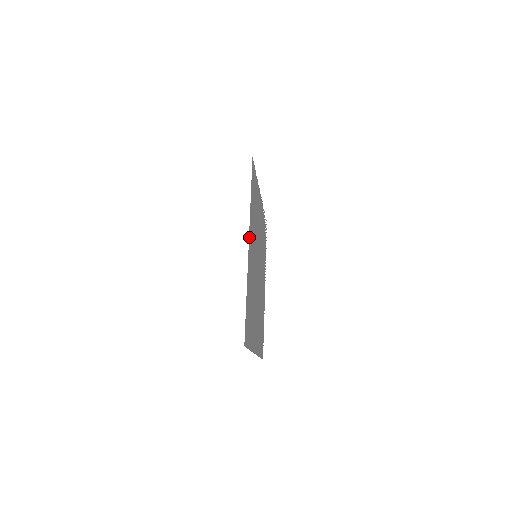
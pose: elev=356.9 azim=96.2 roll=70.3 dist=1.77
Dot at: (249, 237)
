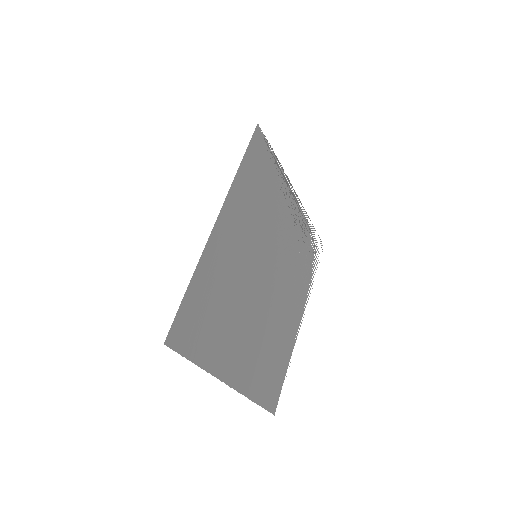
Dot at: (222, 212)
